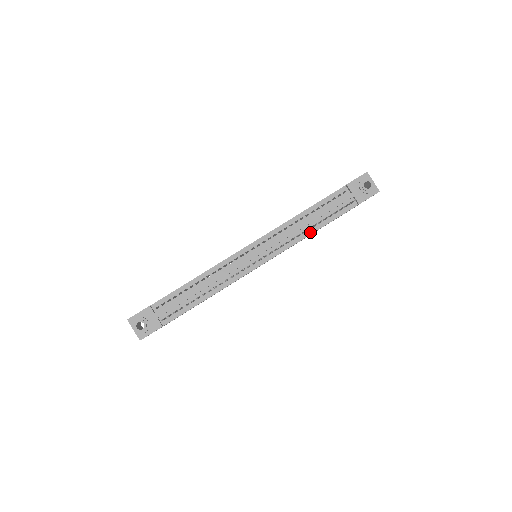
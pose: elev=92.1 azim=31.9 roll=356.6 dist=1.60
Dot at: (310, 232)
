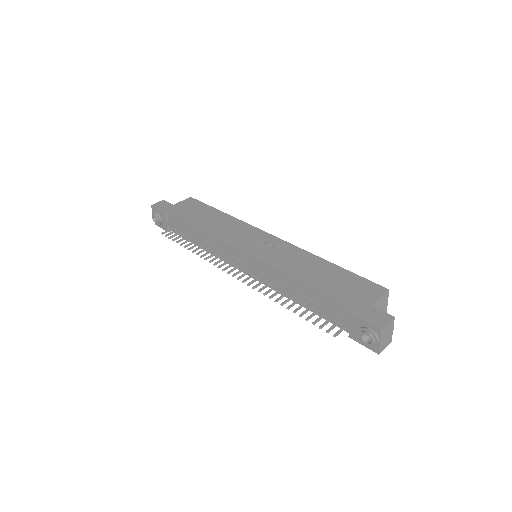
Dot at: (293, 299)
